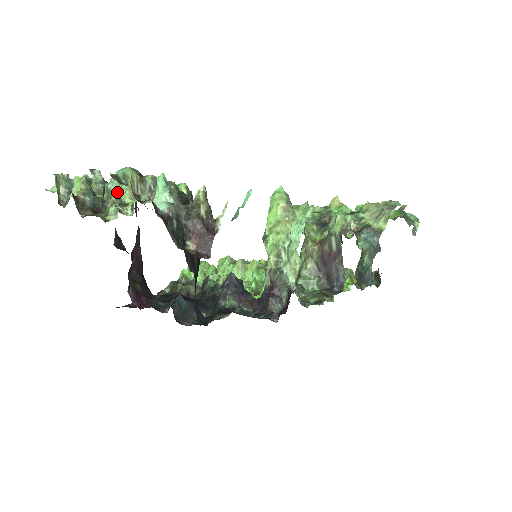
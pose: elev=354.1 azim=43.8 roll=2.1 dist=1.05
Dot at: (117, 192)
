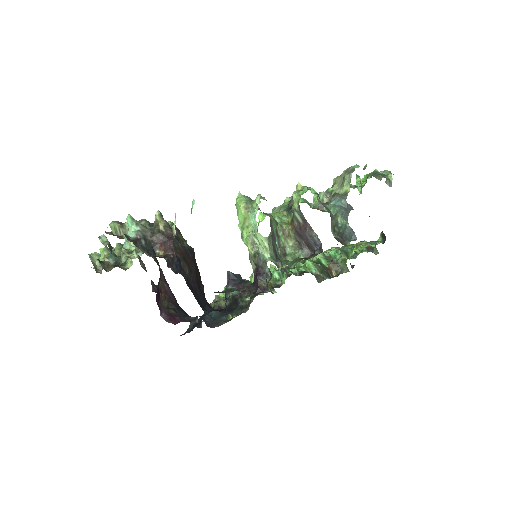
Dot at: occluded
